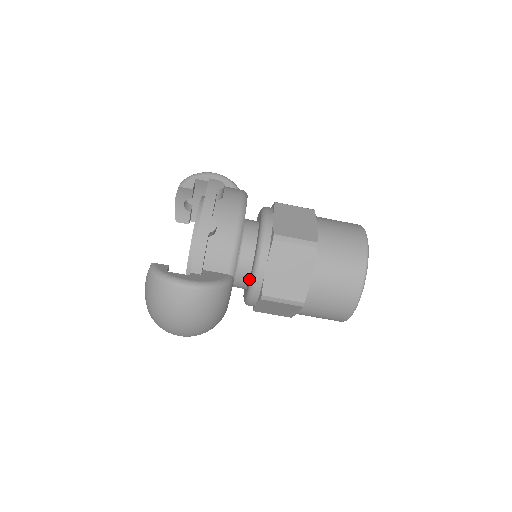
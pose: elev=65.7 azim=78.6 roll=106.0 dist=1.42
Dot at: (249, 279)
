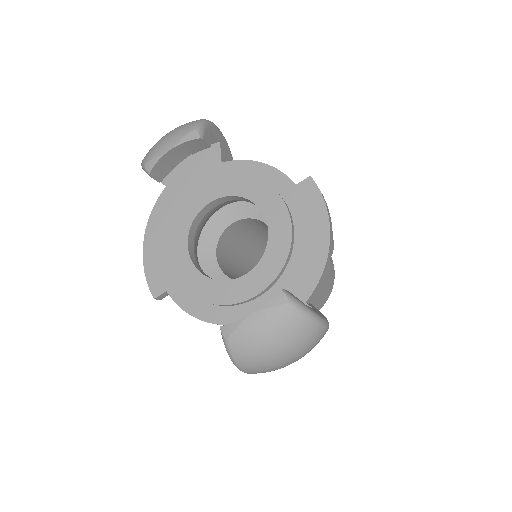
Dot at: occluded
